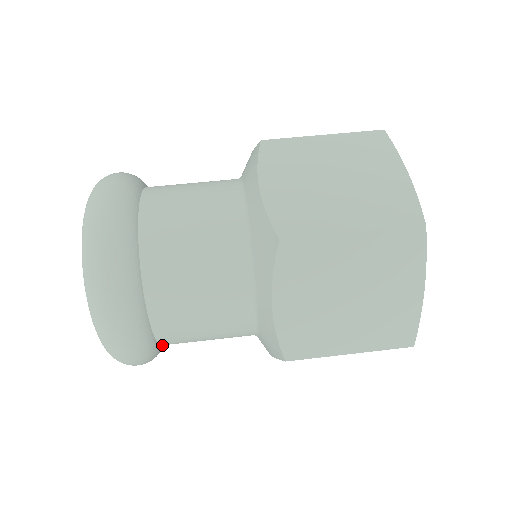
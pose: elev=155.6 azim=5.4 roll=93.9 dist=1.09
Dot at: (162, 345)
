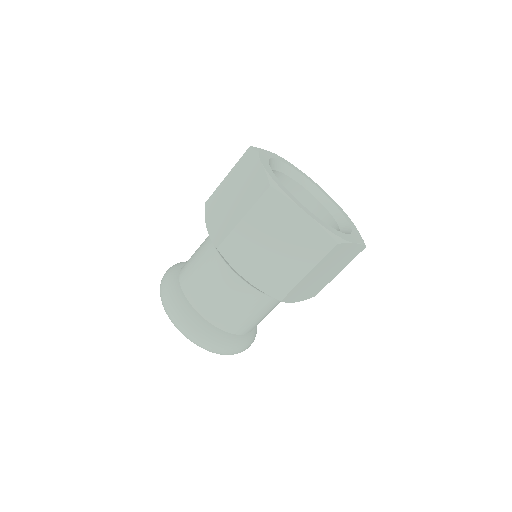
Dot at: (204, 319)
